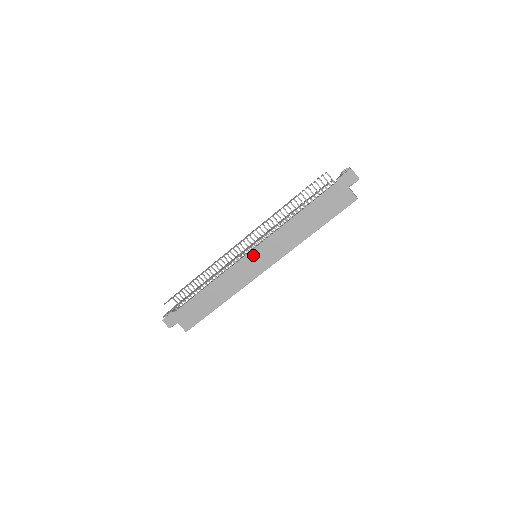
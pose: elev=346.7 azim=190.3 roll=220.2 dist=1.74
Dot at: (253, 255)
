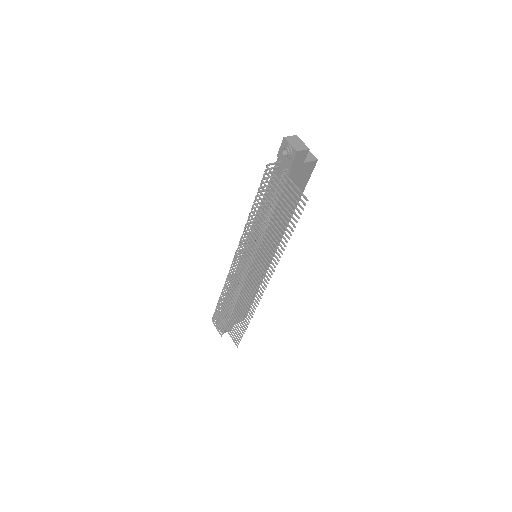
Dot at: (257, 262)
